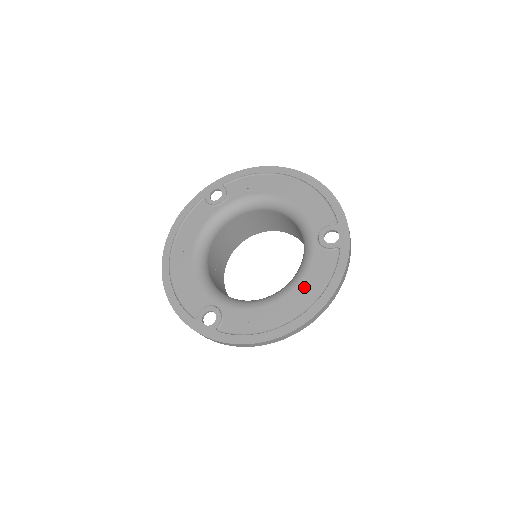
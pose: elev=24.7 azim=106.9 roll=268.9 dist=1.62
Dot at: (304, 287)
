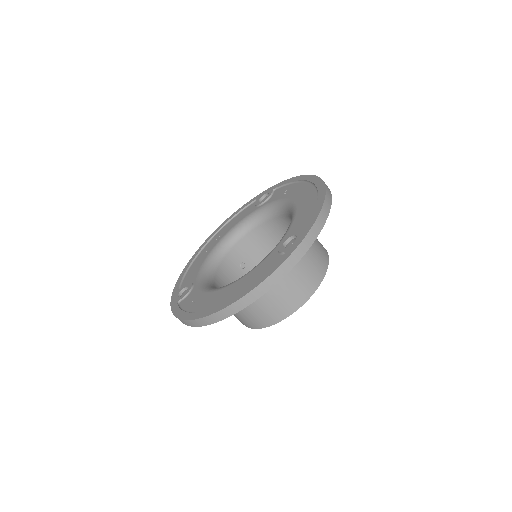
Dot at: (240, 283)
